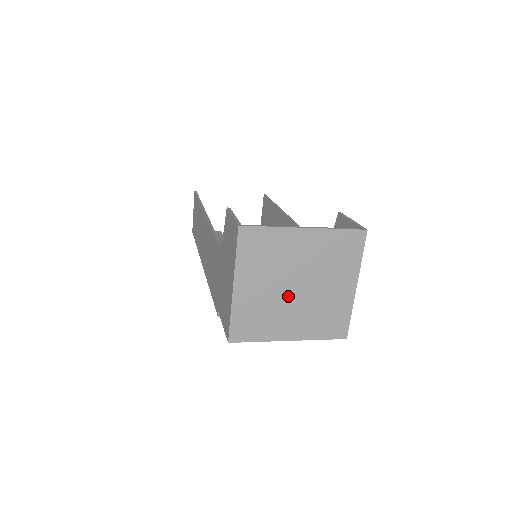
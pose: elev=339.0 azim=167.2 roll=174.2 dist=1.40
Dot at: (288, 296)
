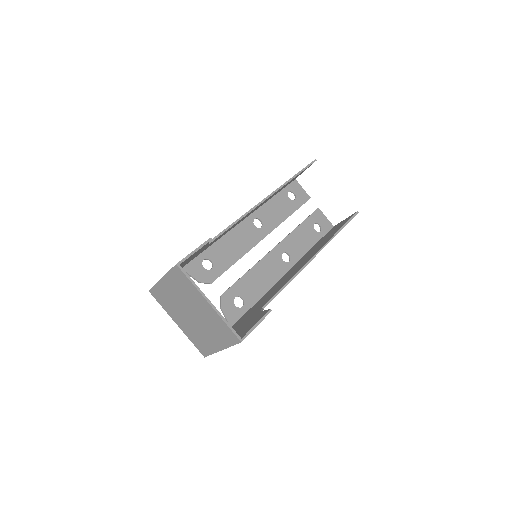
Dot at: (185, 312)
